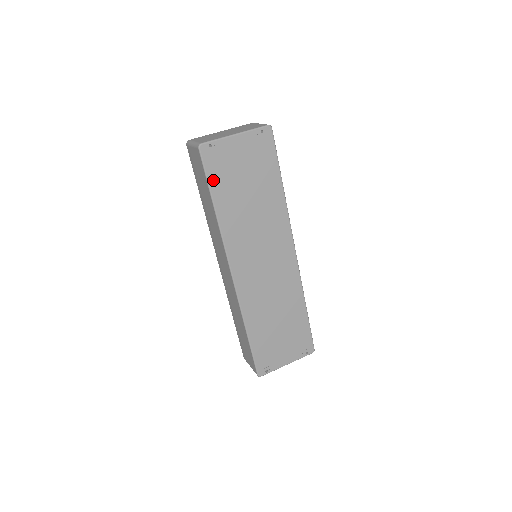
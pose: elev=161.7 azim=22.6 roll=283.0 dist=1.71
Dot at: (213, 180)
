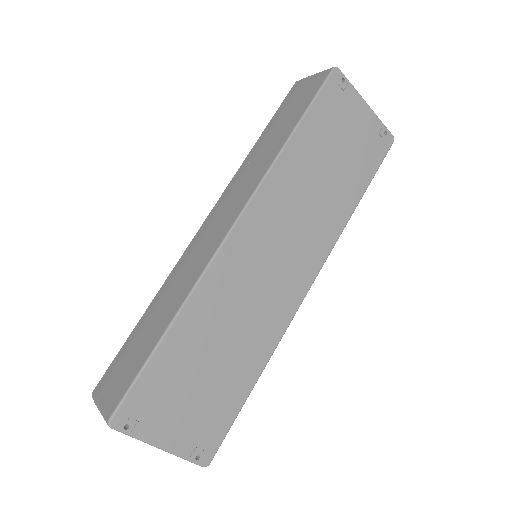
Dot at: (316, 110)
